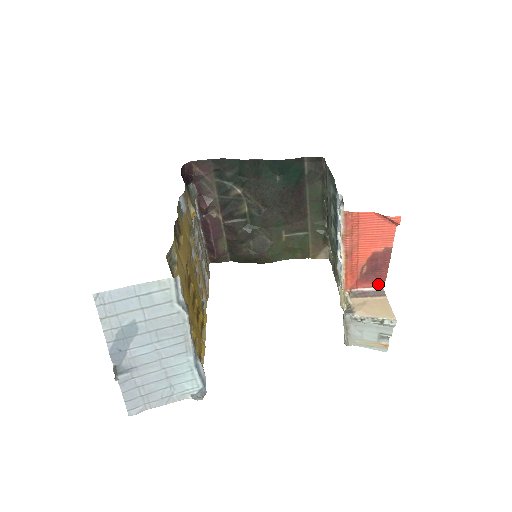
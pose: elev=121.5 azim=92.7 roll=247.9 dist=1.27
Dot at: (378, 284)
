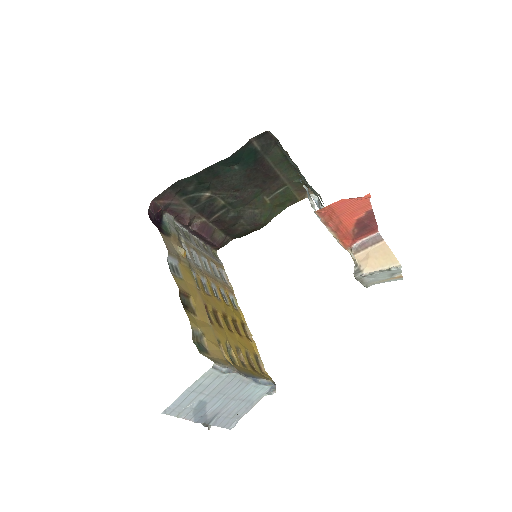
Dot at: (372, 232)
